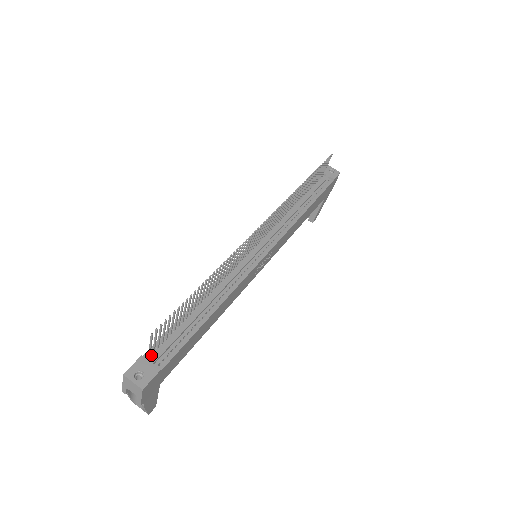
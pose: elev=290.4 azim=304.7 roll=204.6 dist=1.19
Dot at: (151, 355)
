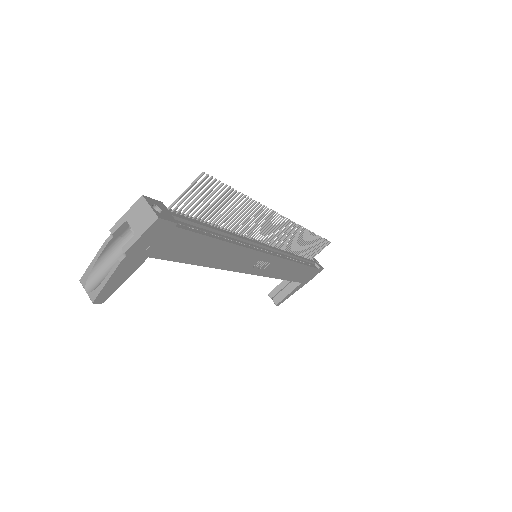
Dot at: occluded
